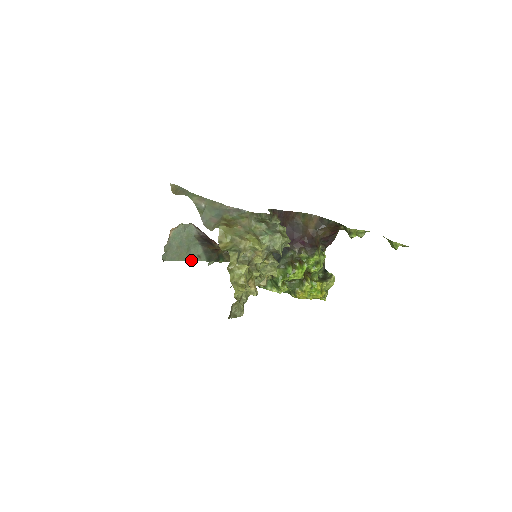
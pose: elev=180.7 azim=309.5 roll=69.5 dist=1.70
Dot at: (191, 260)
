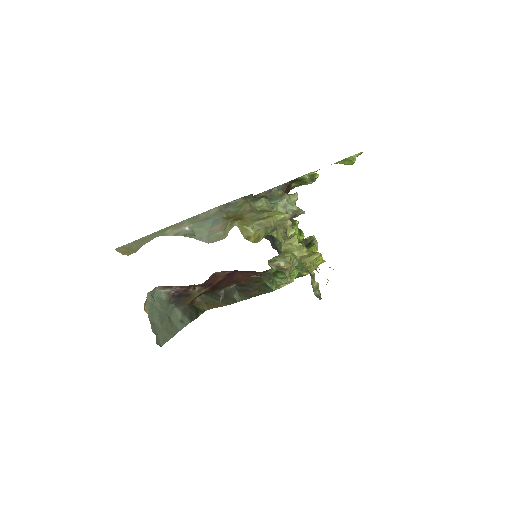
Dot at: (178, 330)
